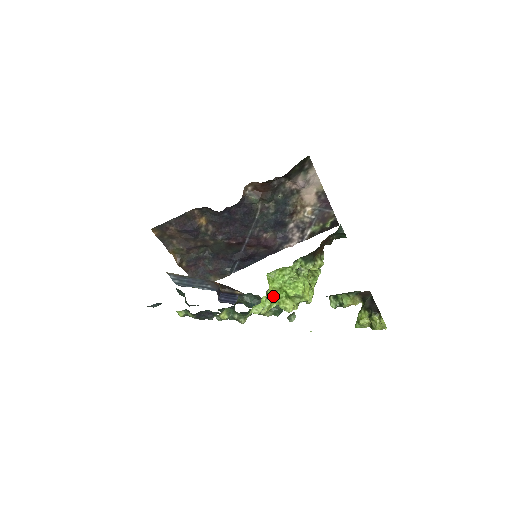
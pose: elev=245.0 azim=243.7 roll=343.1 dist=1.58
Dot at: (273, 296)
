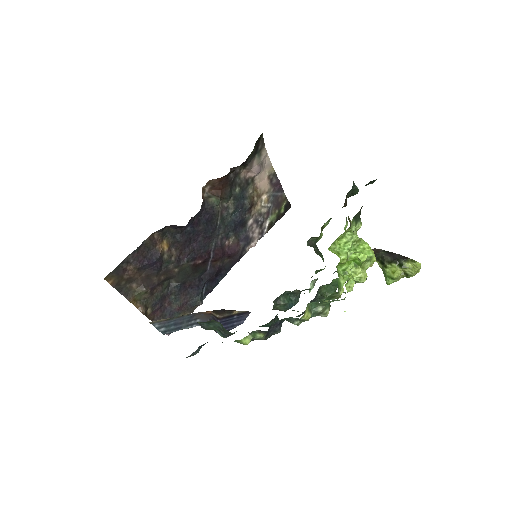
Dot at: (340, 272)
